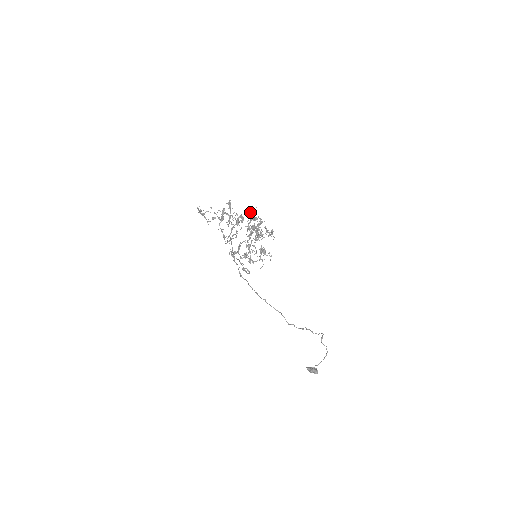
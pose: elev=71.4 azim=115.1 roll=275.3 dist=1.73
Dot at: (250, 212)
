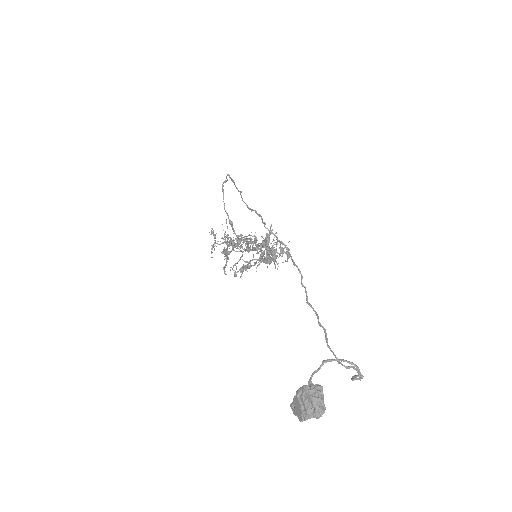
Dot at: occluded
